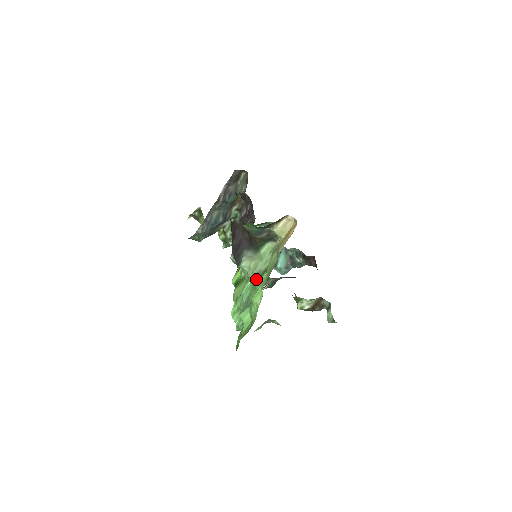
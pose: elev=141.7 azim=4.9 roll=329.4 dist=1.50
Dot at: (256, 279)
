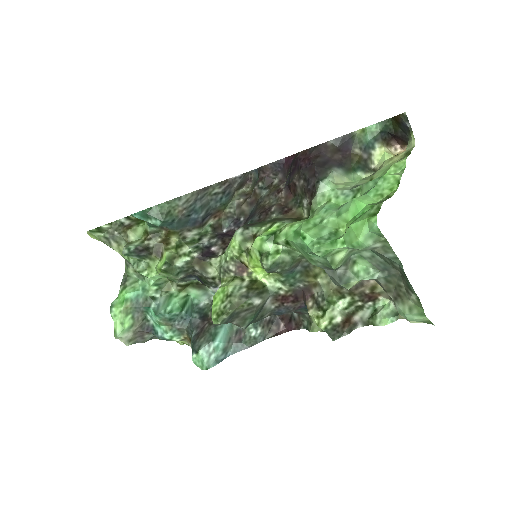
Dot at: occluded
